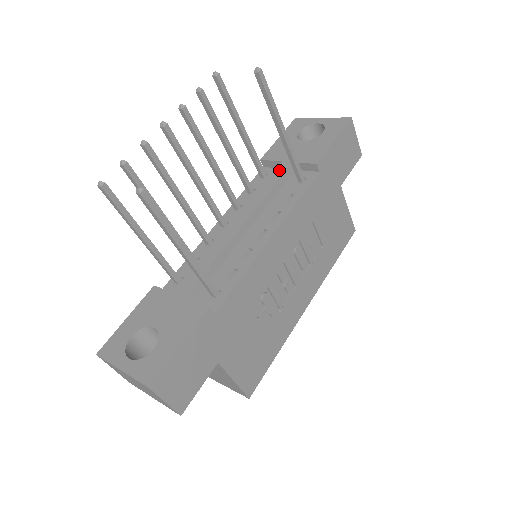
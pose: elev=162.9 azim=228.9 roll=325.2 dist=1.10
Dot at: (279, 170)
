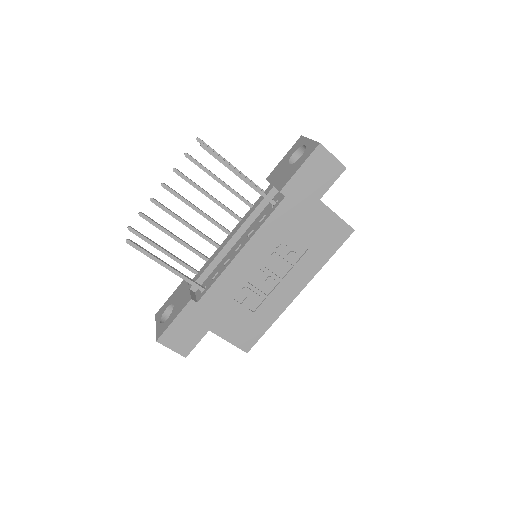
Dot at: (265, 193)
